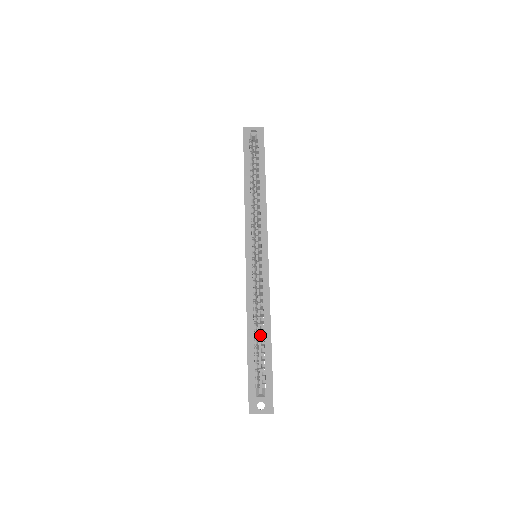
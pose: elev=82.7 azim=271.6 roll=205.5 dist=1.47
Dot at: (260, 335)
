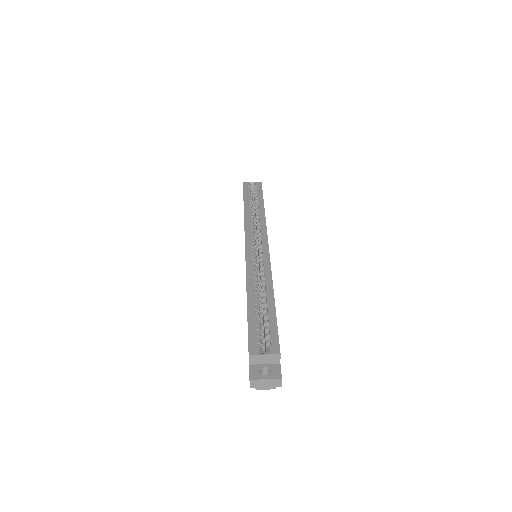
Dot at: (262, 313)
